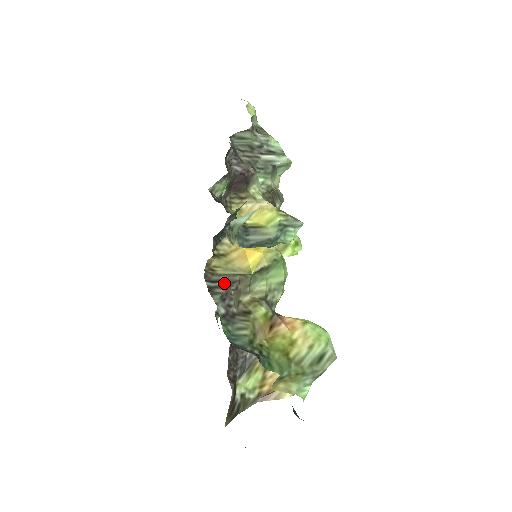
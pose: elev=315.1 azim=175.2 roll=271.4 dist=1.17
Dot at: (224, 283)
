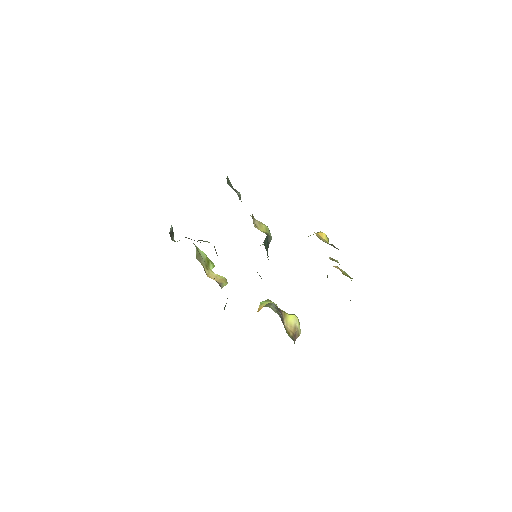
Dot at: occluded
